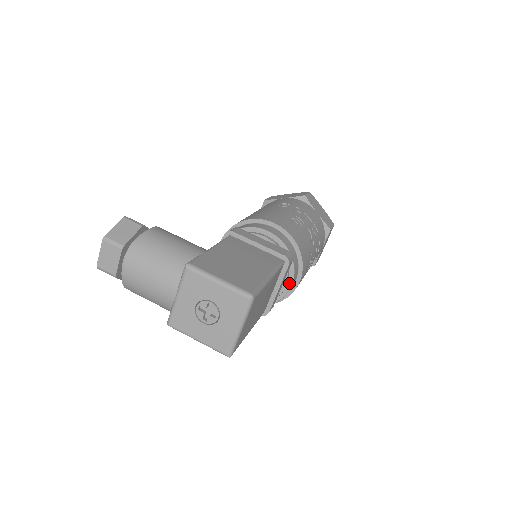
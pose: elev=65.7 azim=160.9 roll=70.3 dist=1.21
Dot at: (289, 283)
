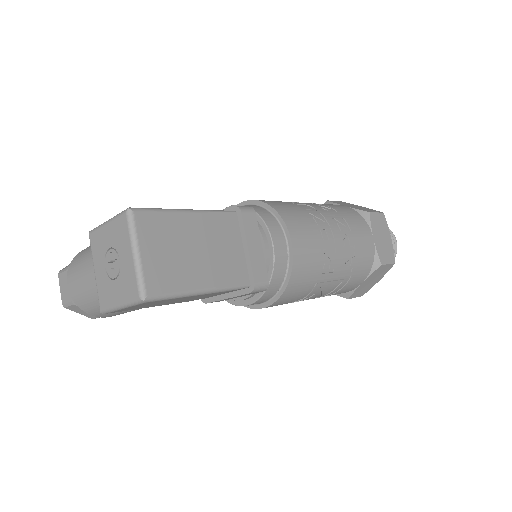
Dot at: (269, 242)
